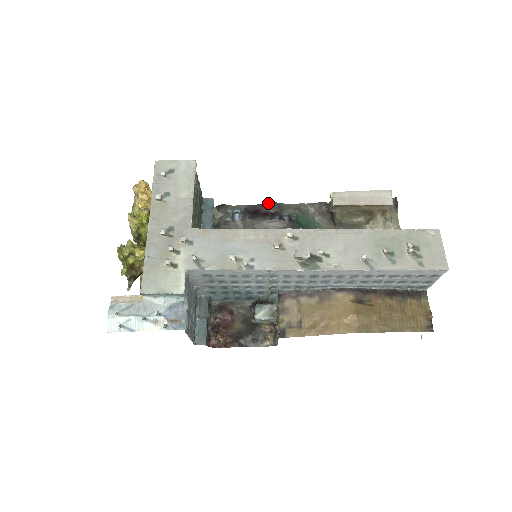
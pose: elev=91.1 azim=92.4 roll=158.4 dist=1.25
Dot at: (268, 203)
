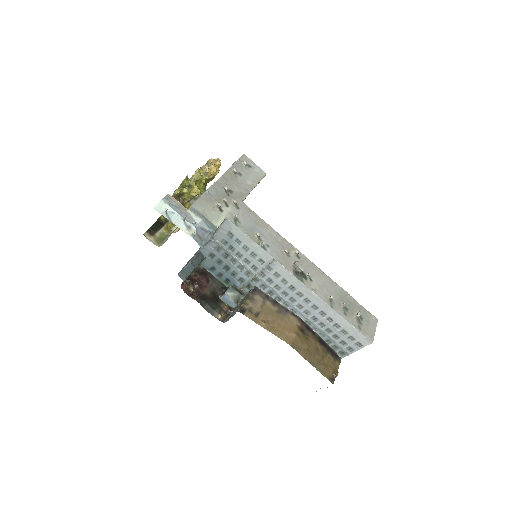
Dot at: occluded
